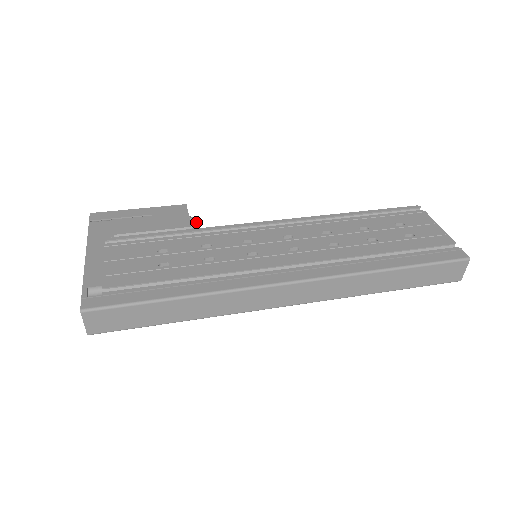
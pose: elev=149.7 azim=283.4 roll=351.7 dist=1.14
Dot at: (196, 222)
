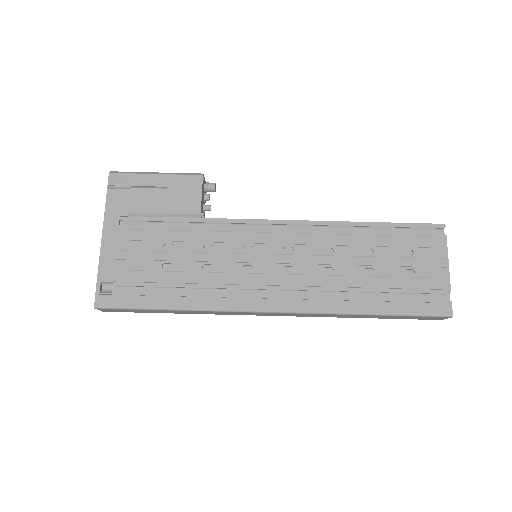
Dot at: (212, 191)
